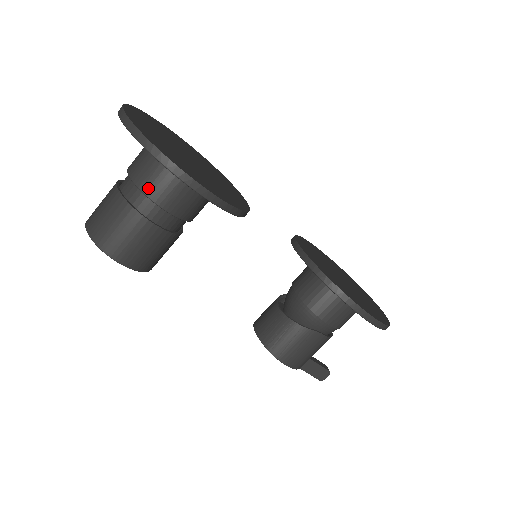
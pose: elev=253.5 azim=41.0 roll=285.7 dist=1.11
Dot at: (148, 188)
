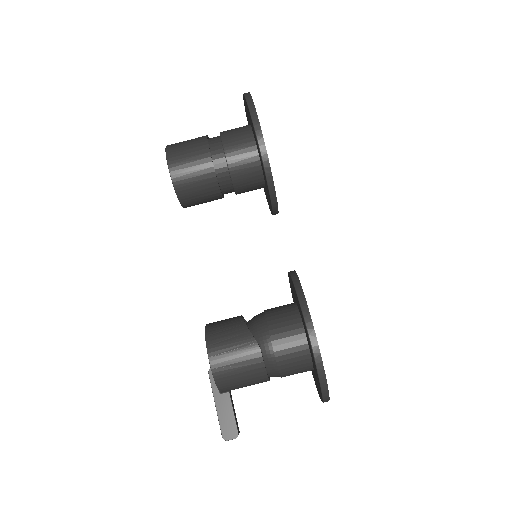
Dot at: (226, 136)
